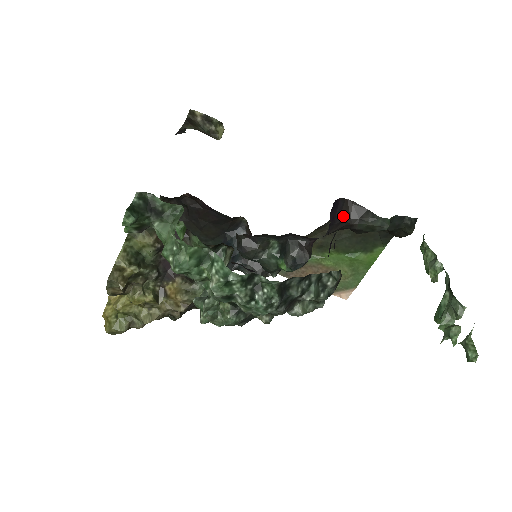
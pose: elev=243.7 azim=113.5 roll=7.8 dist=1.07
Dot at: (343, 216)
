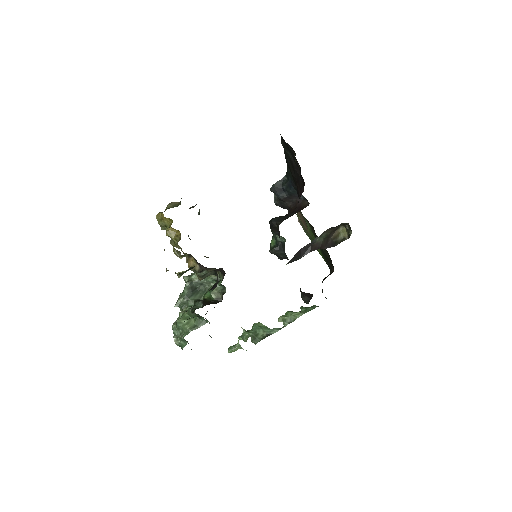
Dot at: occluded
